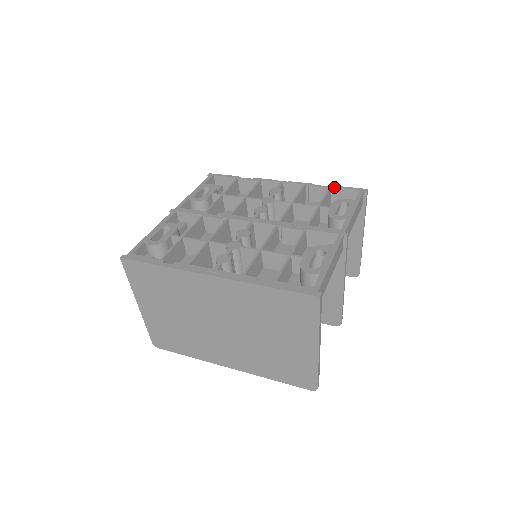
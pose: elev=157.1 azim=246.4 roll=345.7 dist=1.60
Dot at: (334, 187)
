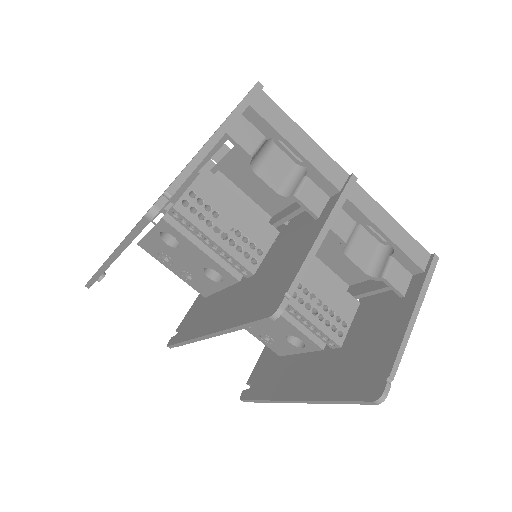
Dot at: occluded
